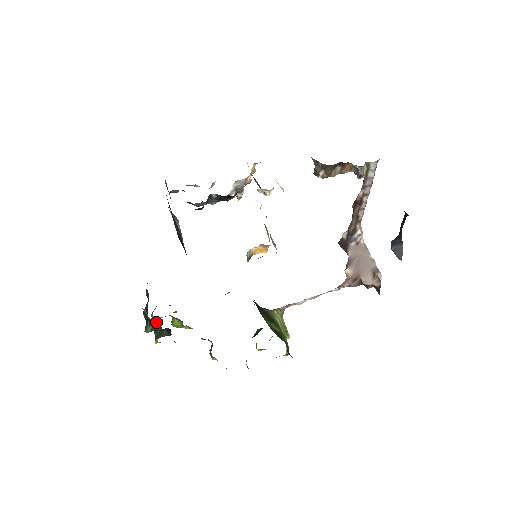
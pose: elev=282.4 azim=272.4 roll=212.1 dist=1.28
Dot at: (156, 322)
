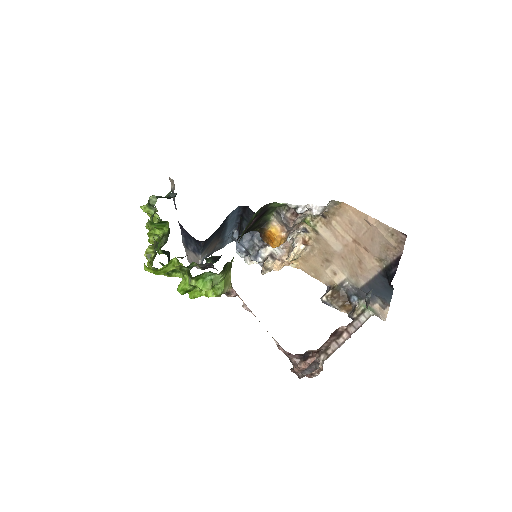
Dot at: occluded
